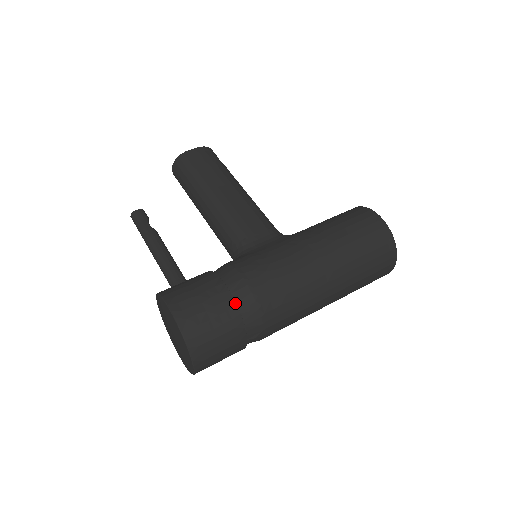
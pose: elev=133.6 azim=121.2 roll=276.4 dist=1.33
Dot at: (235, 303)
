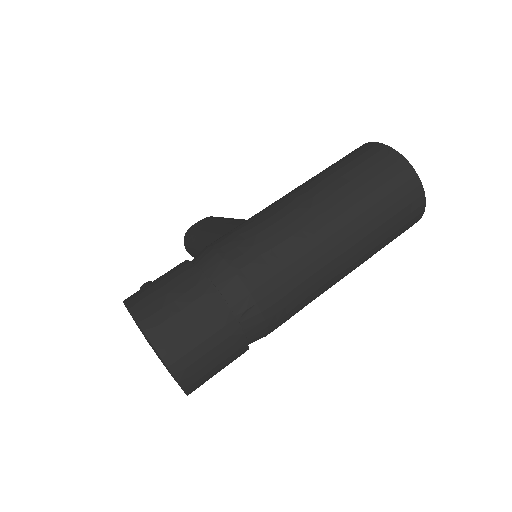
Dot at: (197, 268)
